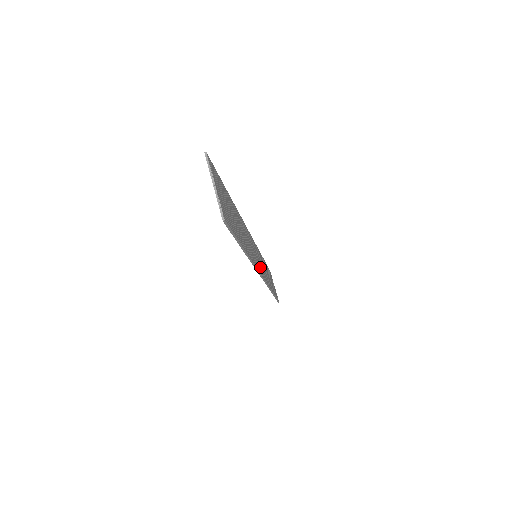
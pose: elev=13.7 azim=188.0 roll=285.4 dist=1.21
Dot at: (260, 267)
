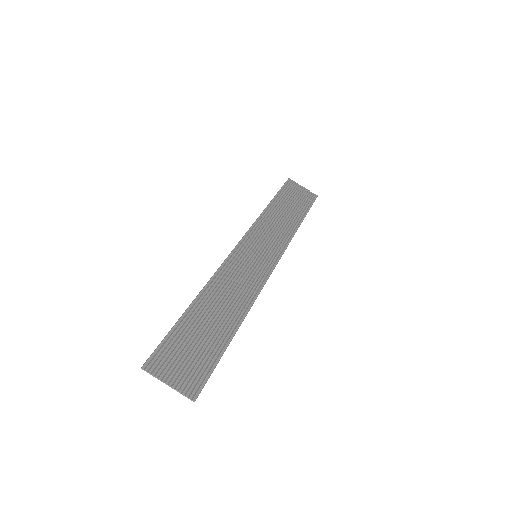
Dot at: (267, 258)
